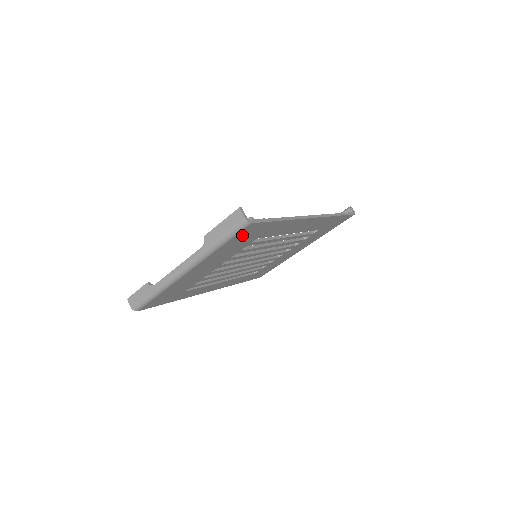
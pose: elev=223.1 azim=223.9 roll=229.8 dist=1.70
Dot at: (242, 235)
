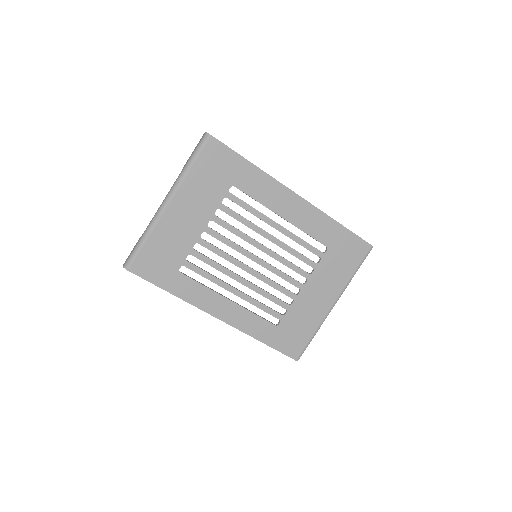
Dot at: (209, 158)
